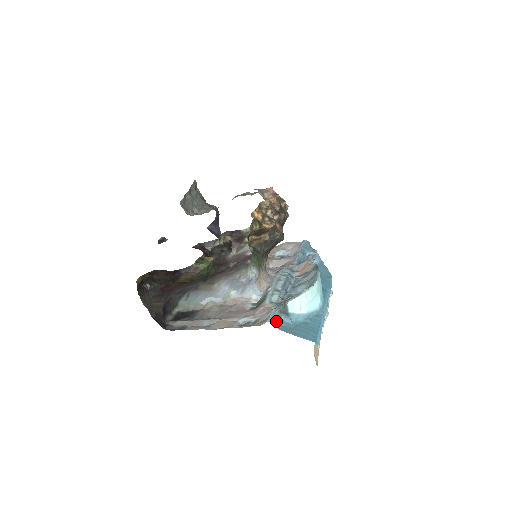
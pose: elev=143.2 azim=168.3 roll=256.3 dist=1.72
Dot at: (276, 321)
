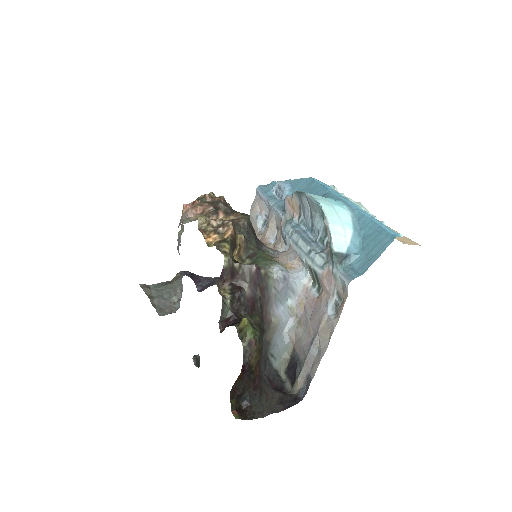
Dot at: (350, 274)
